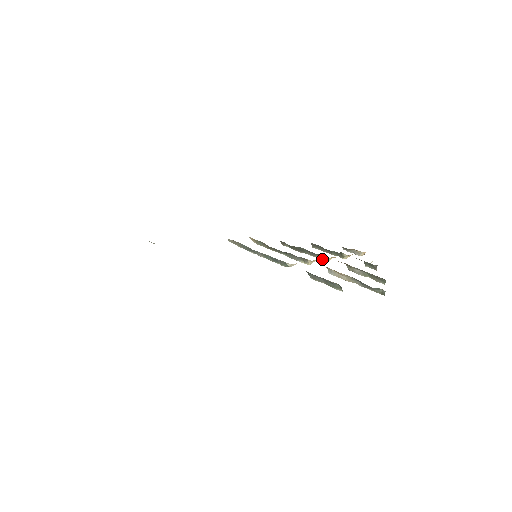
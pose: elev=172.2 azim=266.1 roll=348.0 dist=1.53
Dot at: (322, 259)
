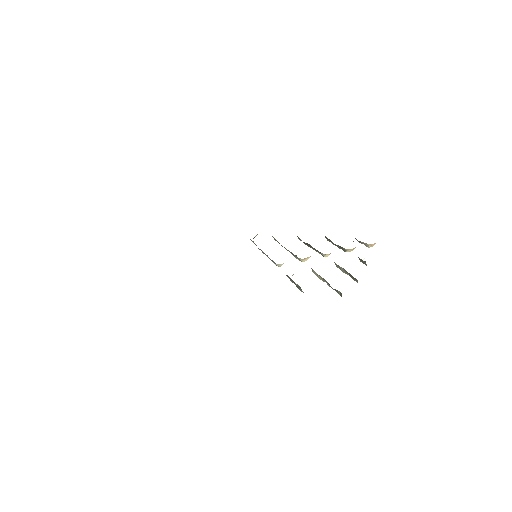
Dot at: occluded
